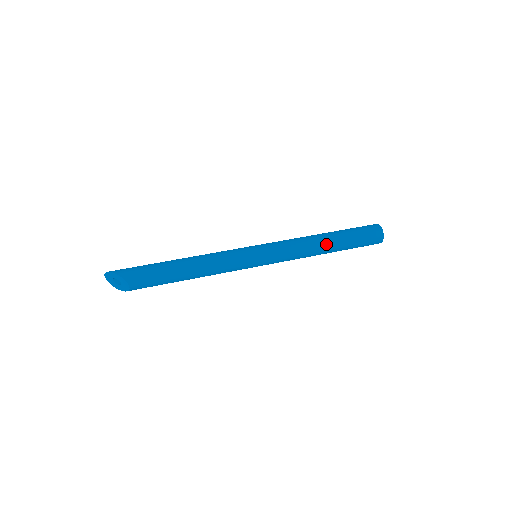
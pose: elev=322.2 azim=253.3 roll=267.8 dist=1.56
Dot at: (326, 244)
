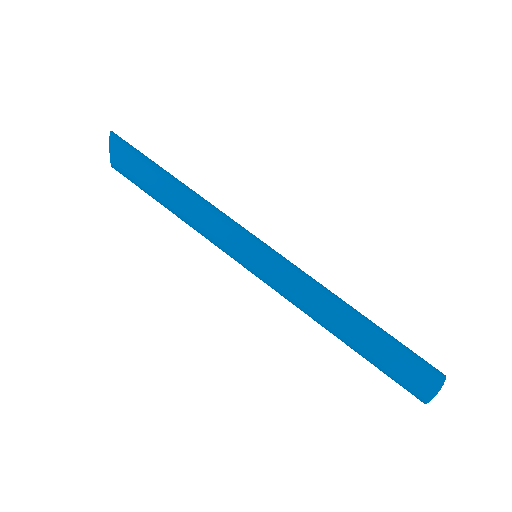
Dot at: (341, 328)
